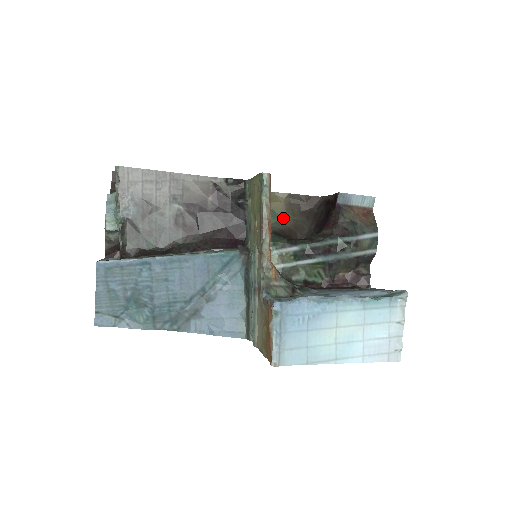
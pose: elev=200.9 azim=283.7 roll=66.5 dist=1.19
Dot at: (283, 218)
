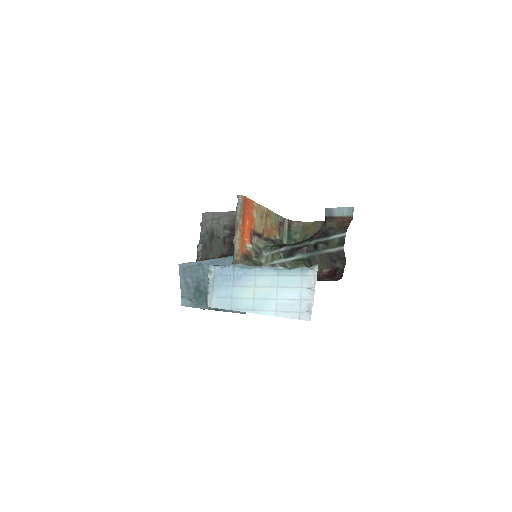
Dot at: occluded
